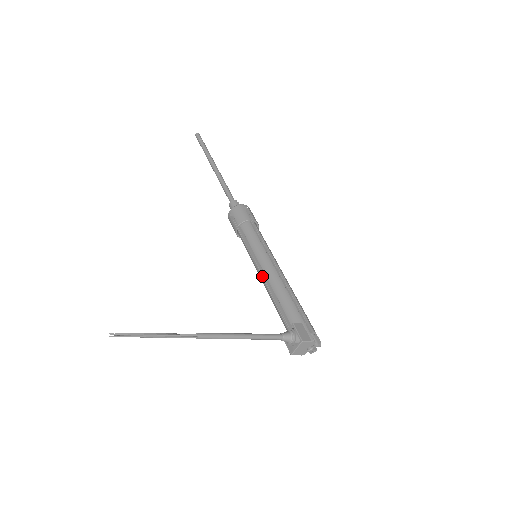
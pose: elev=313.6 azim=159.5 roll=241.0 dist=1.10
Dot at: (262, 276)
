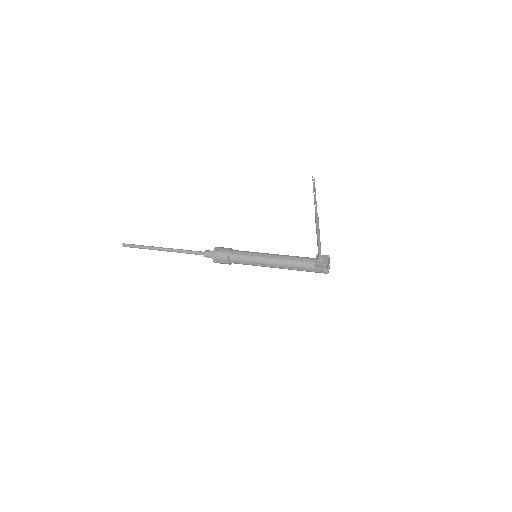
Dot at: (271, 258)
